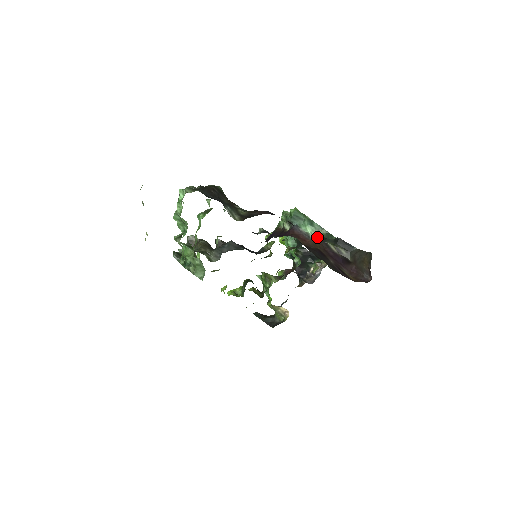
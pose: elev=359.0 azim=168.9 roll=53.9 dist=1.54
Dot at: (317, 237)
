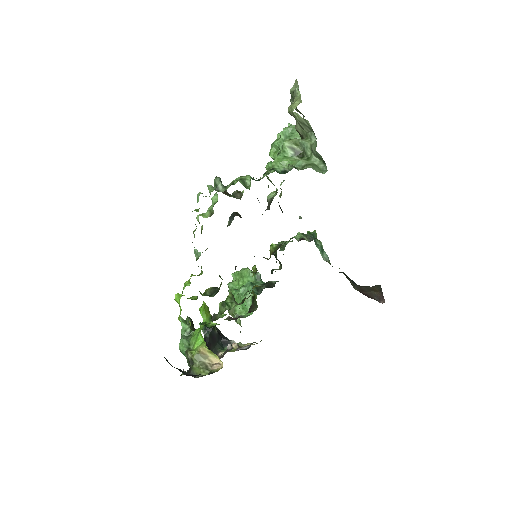
Dot at: occluded
